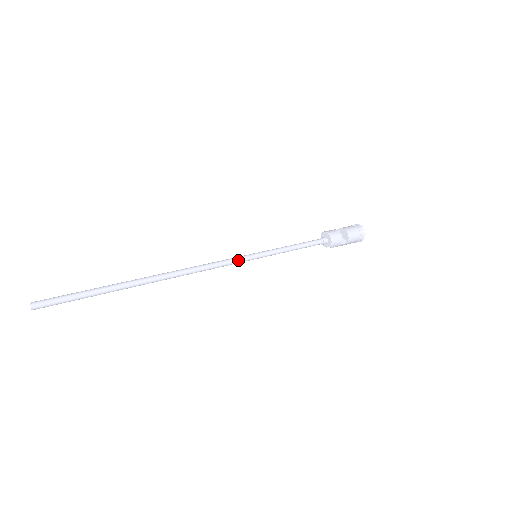
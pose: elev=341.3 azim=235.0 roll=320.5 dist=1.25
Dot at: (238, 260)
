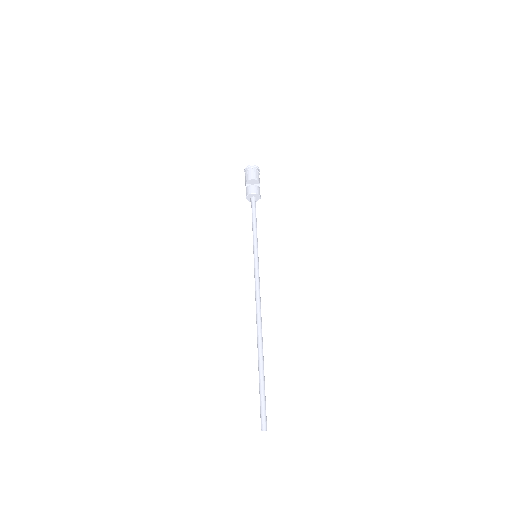
Dot at: (258, 271)
